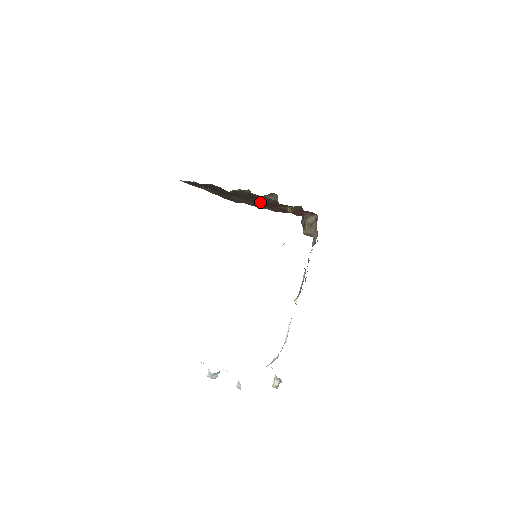
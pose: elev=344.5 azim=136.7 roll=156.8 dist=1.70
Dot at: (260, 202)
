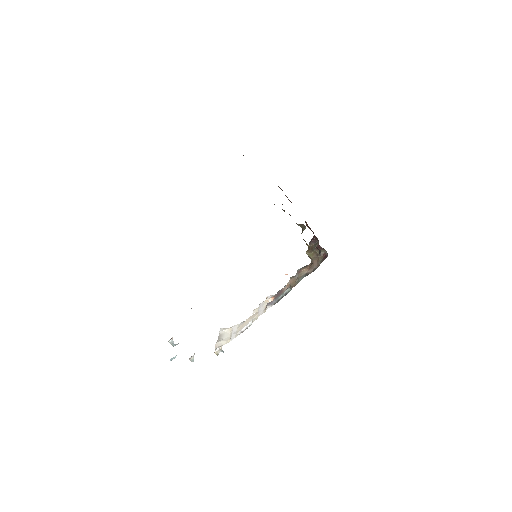
Dot at: occluded
